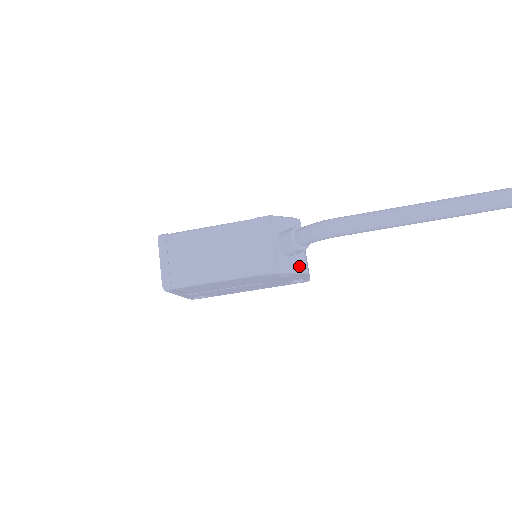
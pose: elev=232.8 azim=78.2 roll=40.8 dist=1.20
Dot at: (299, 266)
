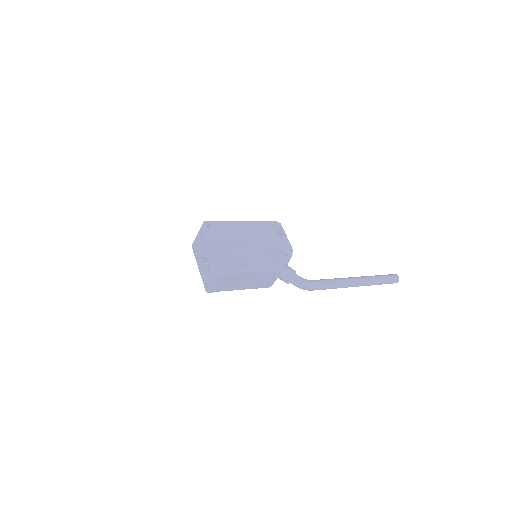
Dot at: occluded
